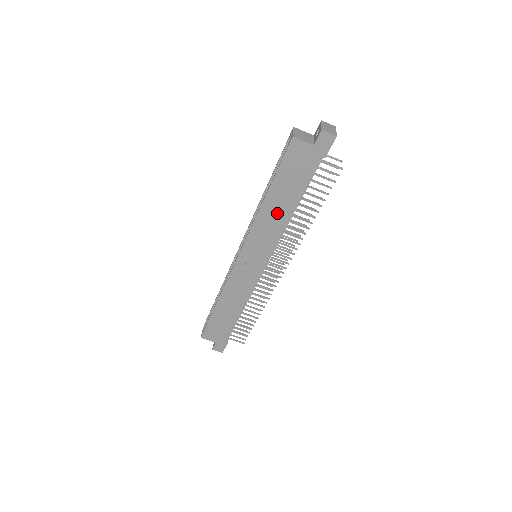
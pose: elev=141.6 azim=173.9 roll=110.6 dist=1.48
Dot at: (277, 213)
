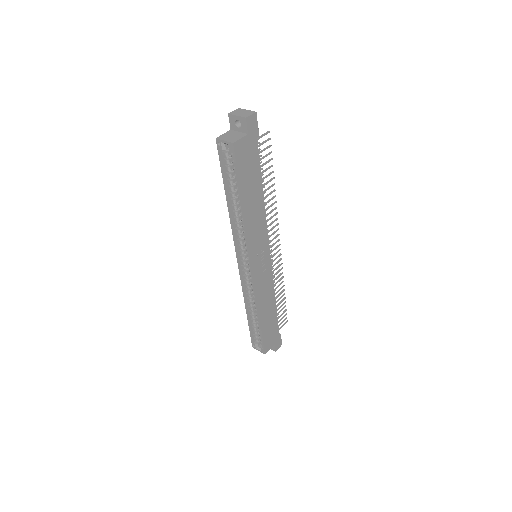
Dot at: (255, 209)
